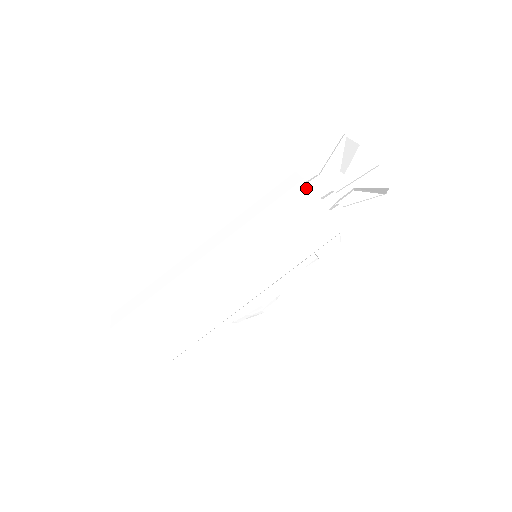
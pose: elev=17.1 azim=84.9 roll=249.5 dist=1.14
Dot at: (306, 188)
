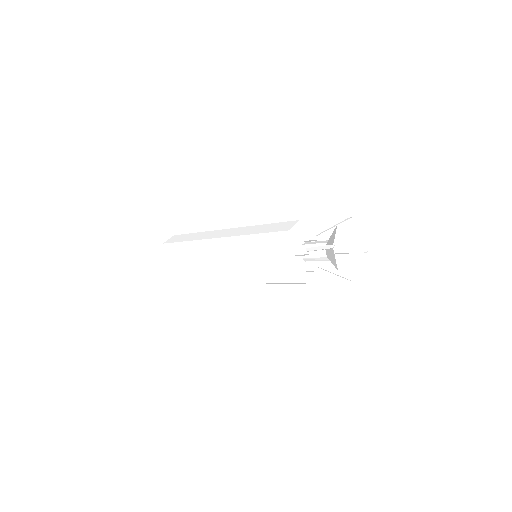
Dot at: (290, 276)
